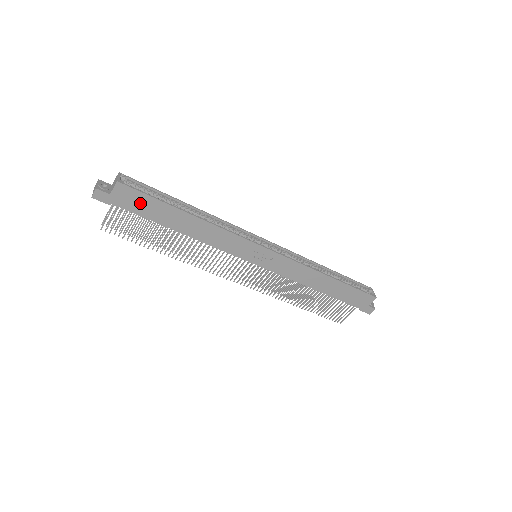
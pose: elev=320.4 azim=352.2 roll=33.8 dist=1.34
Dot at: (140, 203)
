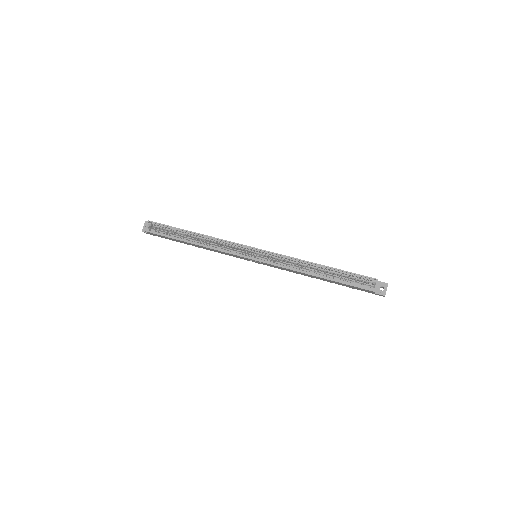
Dot at: (164, 237)
